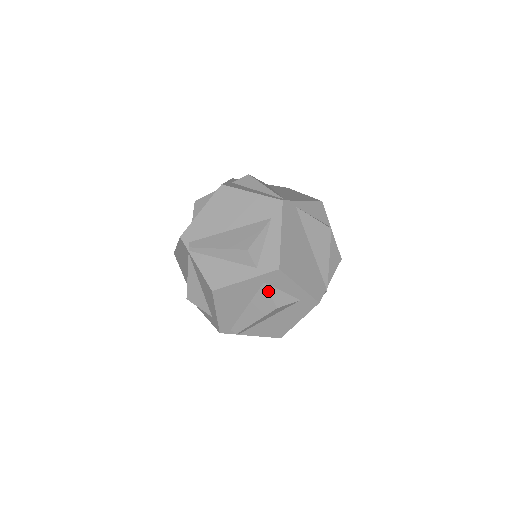
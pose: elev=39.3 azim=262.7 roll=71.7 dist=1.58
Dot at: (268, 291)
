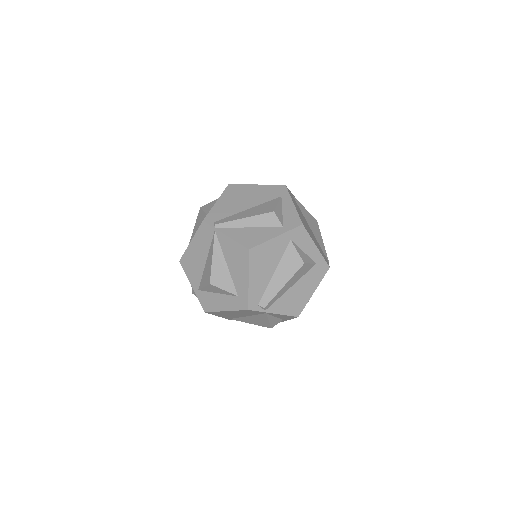
Dot at: (295, 248)
